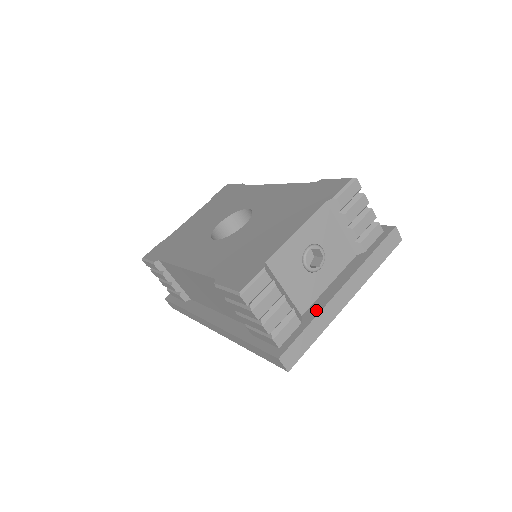
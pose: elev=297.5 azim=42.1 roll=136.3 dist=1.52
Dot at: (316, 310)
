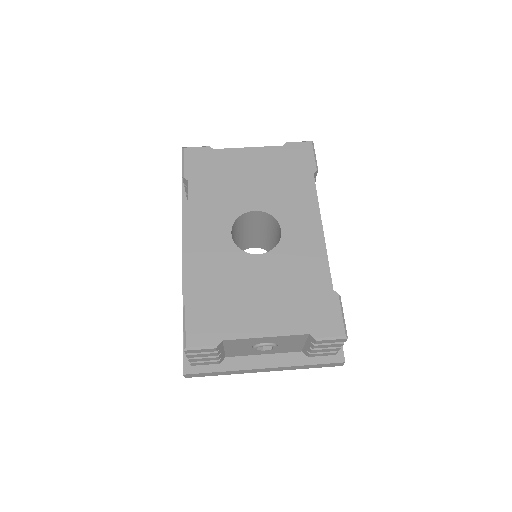
Dot at: (236, 366)
